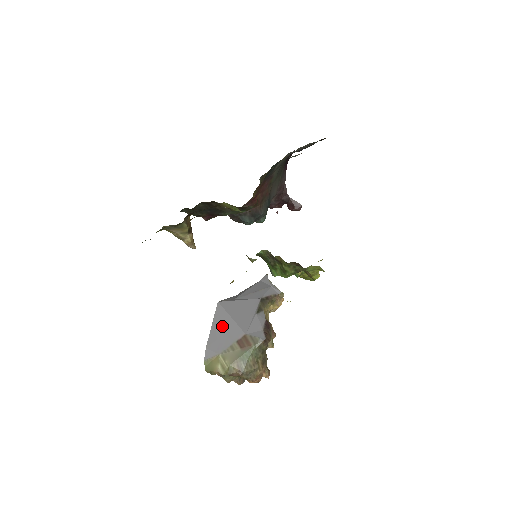
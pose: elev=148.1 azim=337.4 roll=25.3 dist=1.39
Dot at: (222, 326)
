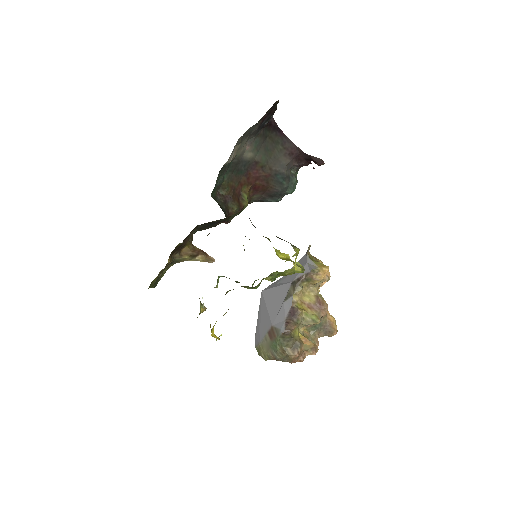
Dot at: (262, 316)
